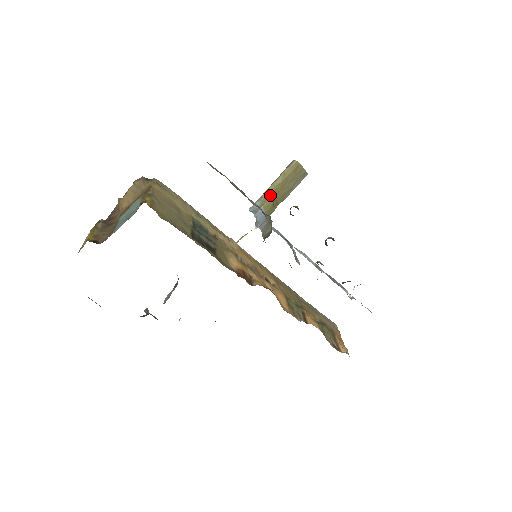
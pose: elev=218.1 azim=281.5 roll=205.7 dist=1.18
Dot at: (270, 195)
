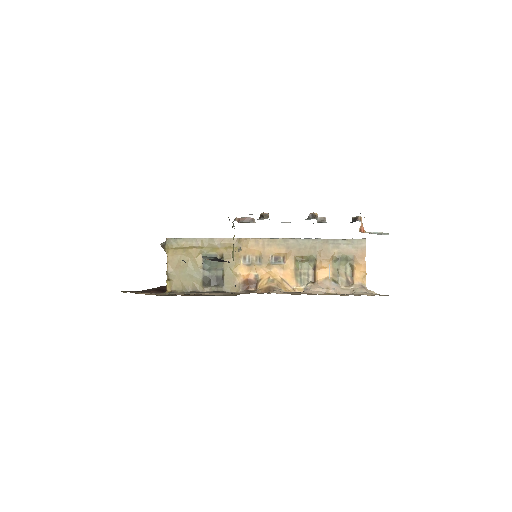
Dot at: occluded
